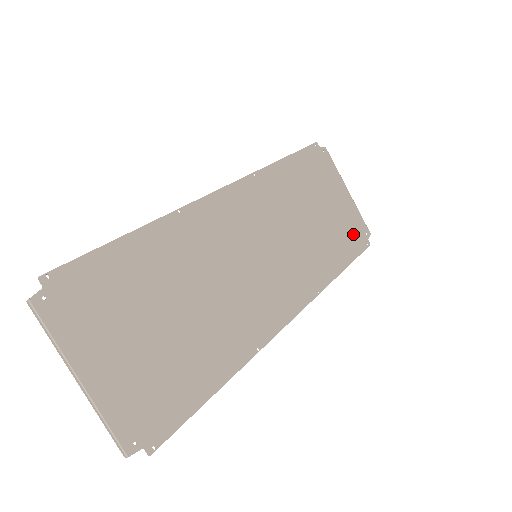
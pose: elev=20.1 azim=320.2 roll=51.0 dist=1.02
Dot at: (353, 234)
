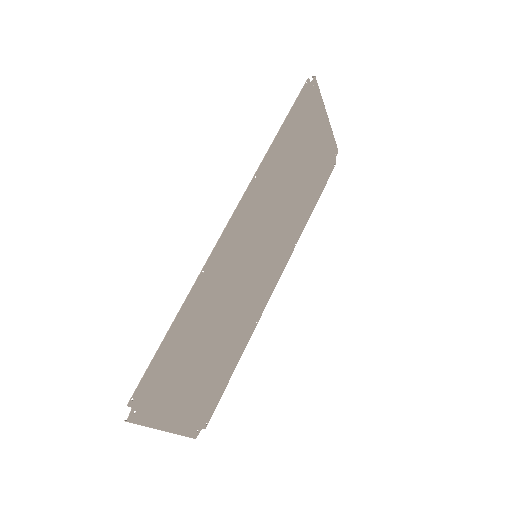
Dot at: (325, 165)
